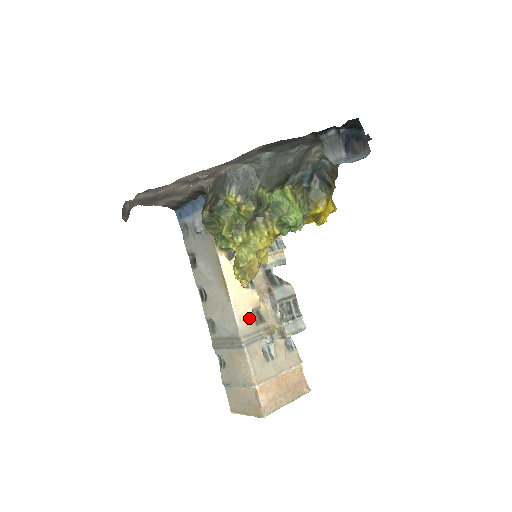
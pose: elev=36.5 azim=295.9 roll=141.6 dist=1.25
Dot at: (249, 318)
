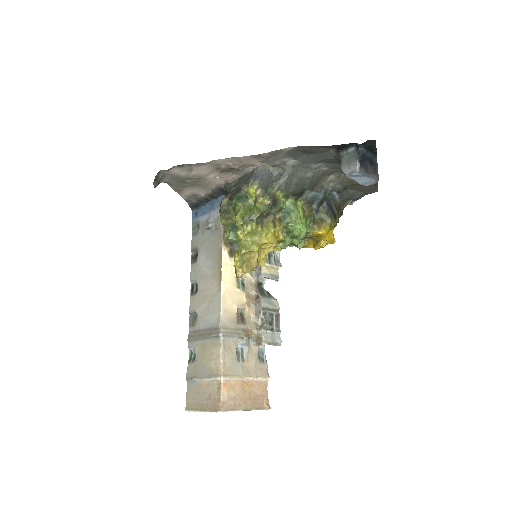
Dot at: (233, 314)
